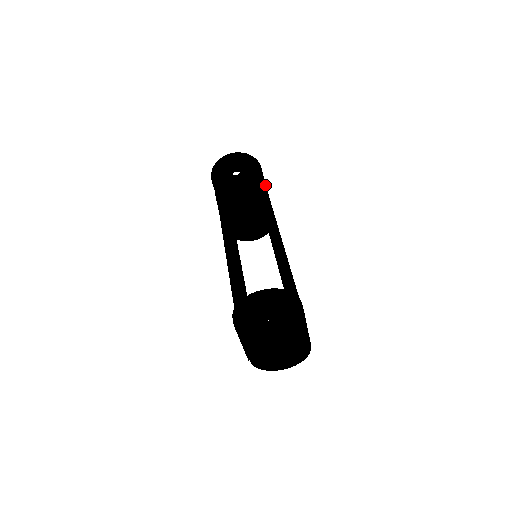
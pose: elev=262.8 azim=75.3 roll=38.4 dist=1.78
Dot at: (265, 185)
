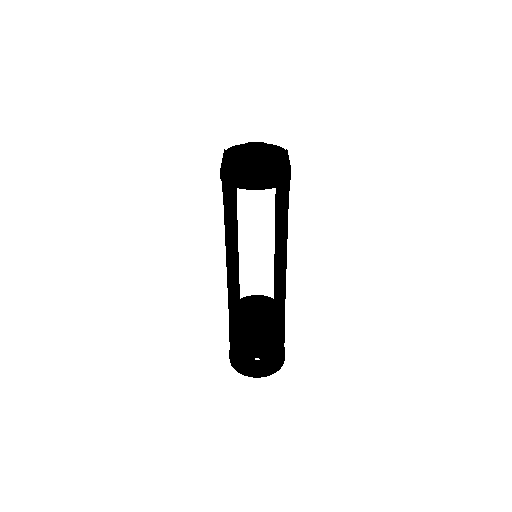
Dot at: (289, 187)
